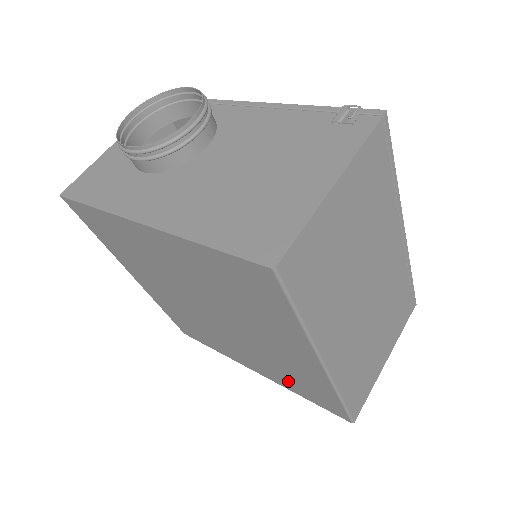
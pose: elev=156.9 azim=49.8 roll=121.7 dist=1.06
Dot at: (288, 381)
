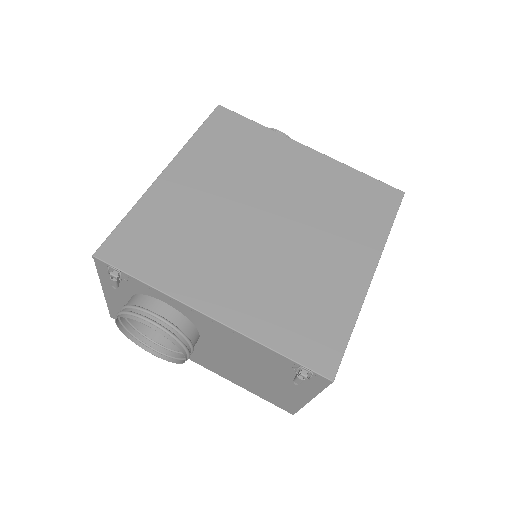
Dot at: occluded
